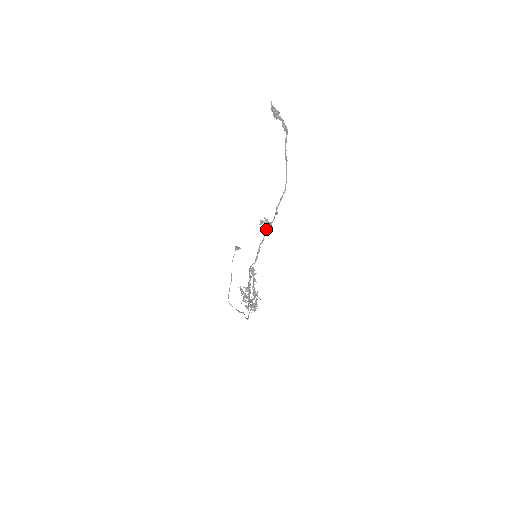
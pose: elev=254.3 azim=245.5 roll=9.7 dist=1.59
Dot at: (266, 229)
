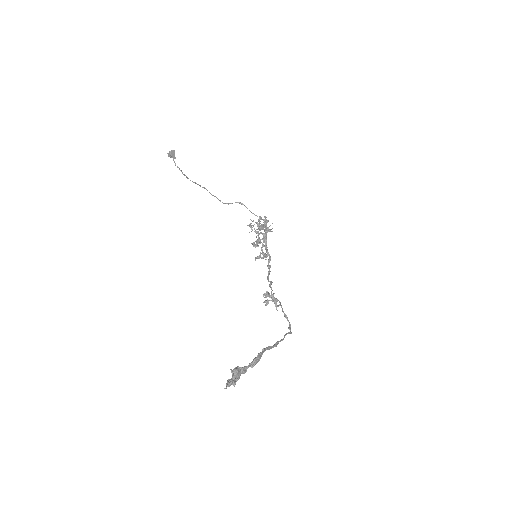
Dot at: occluded
